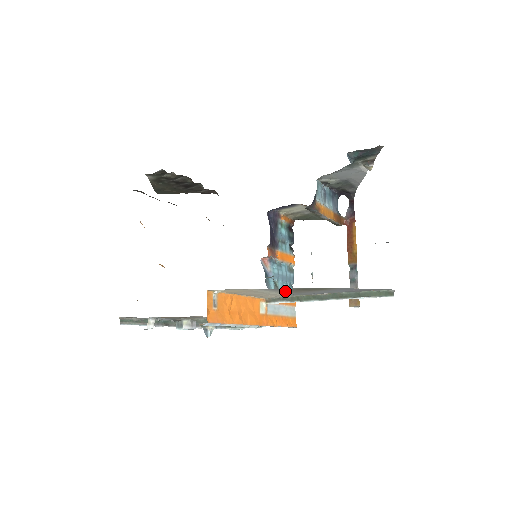
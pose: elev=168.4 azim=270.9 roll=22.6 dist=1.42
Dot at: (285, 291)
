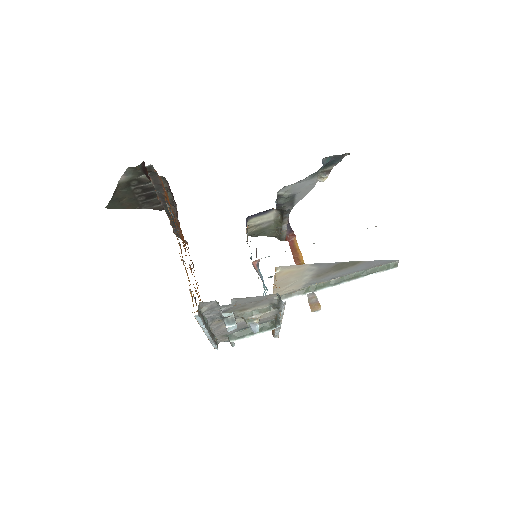
Dot at: (317, 273)
